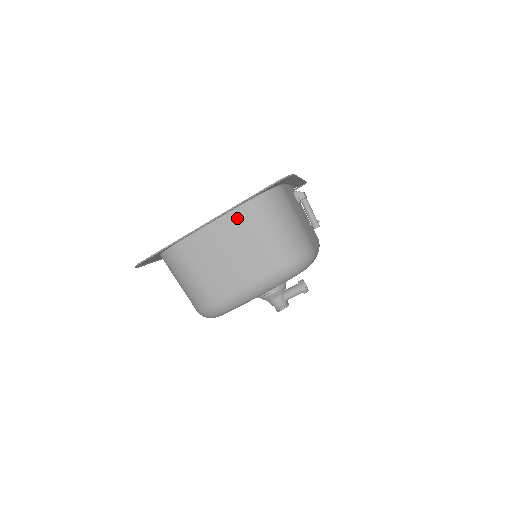
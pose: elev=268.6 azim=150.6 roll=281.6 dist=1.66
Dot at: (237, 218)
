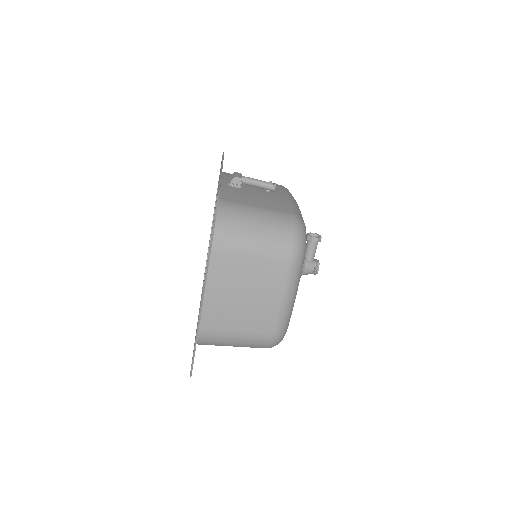
Dot at: (218, 267)
